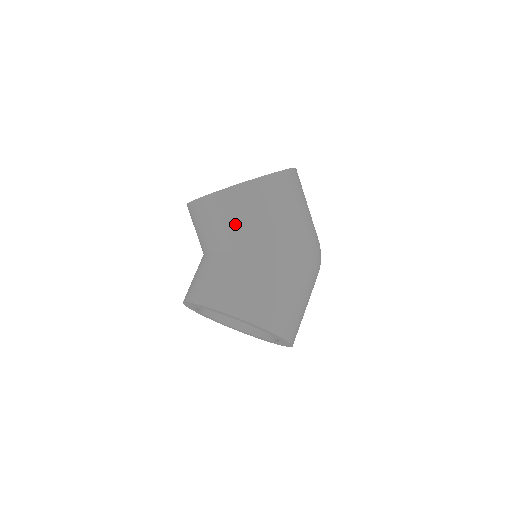
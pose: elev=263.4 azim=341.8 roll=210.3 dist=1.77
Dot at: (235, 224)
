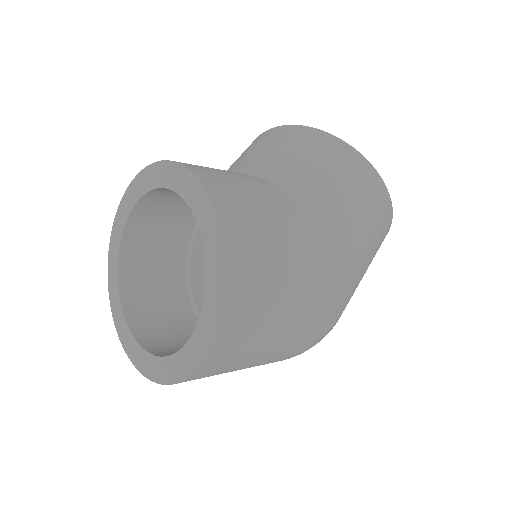
Dot at: (312, 169)
